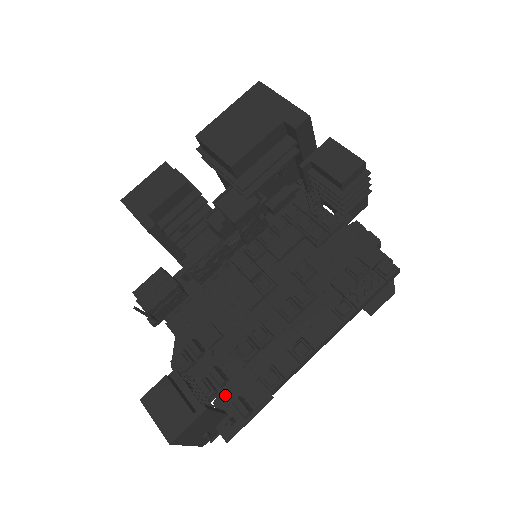
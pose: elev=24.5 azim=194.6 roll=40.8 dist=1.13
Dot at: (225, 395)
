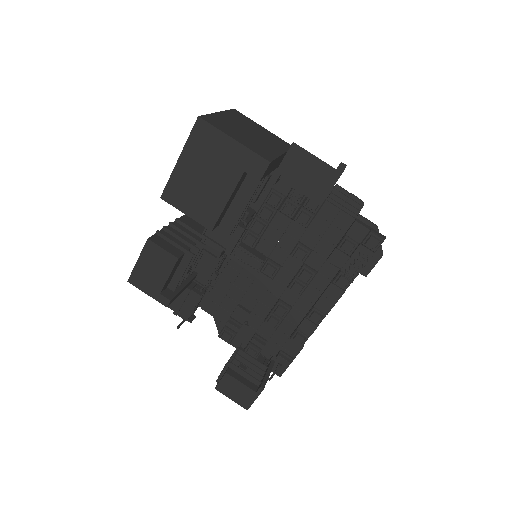
Dot at: (268, 351)
